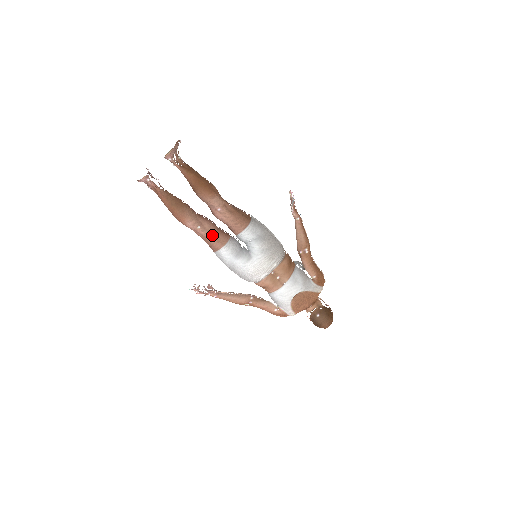
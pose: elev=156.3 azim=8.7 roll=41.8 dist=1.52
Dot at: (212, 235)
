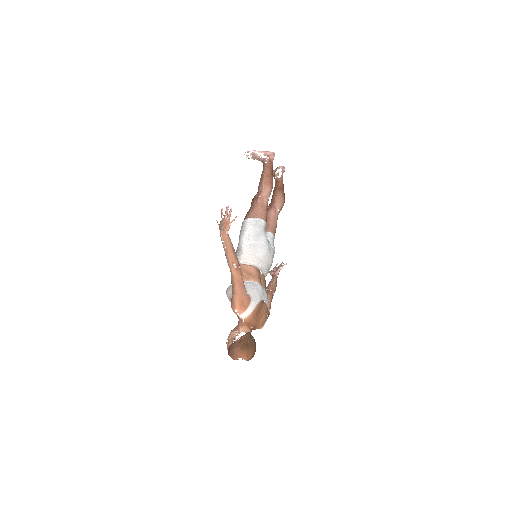
Dot at: occluded
